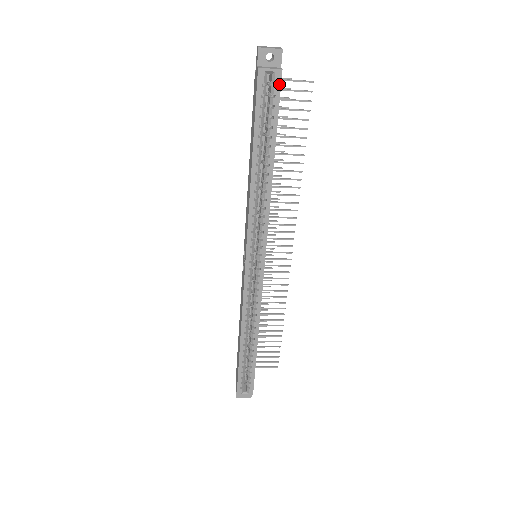
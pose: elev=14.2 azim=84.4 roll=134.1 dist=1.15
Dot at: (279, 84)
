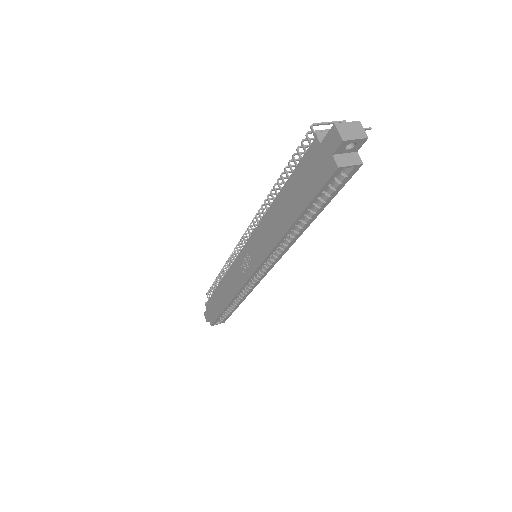
Dot at: (352, 174)
